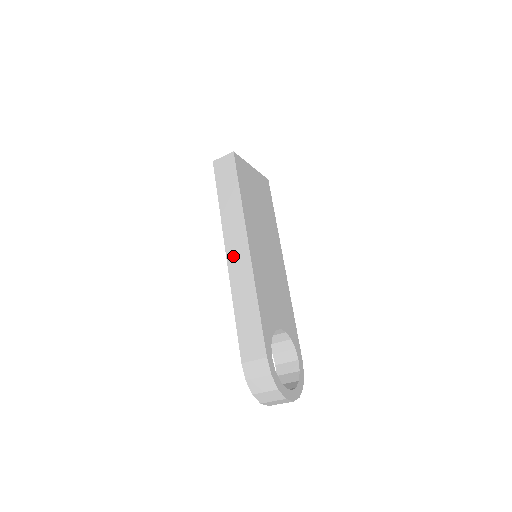
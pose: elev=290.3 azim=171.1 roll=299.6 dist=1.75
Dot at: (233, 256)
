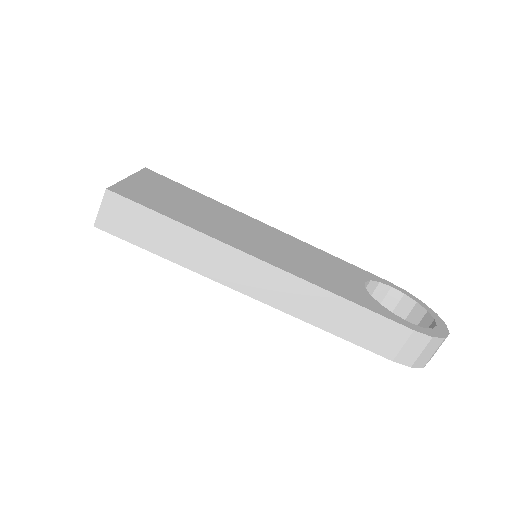
Dot at: (260, 290)
